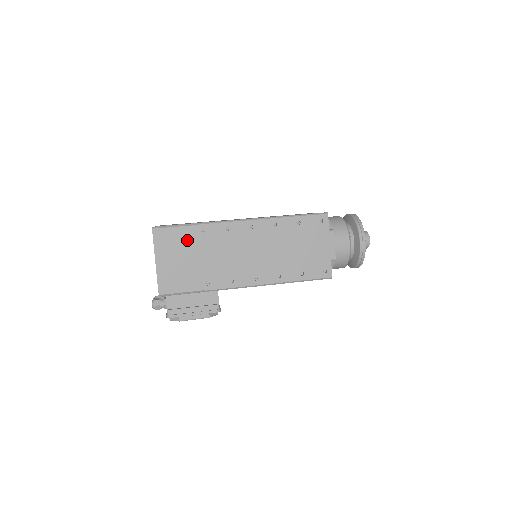
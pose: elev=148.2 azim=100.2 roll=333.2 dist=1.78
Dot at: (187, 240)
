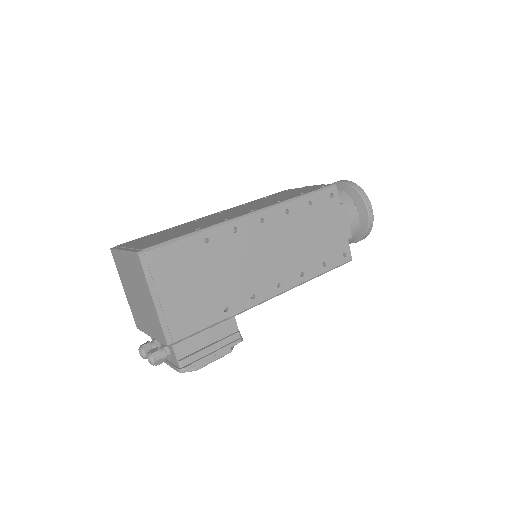
Dot at: (189, 258)
